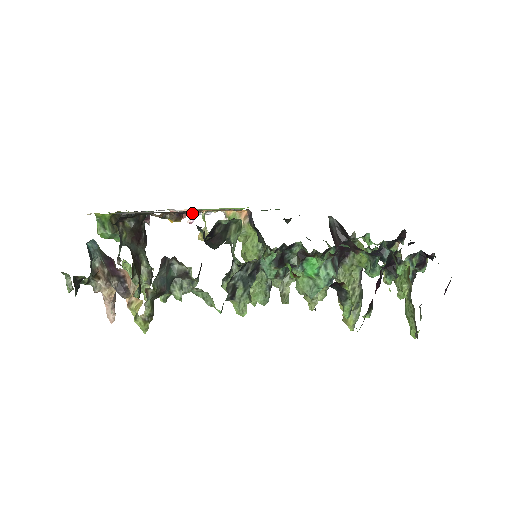
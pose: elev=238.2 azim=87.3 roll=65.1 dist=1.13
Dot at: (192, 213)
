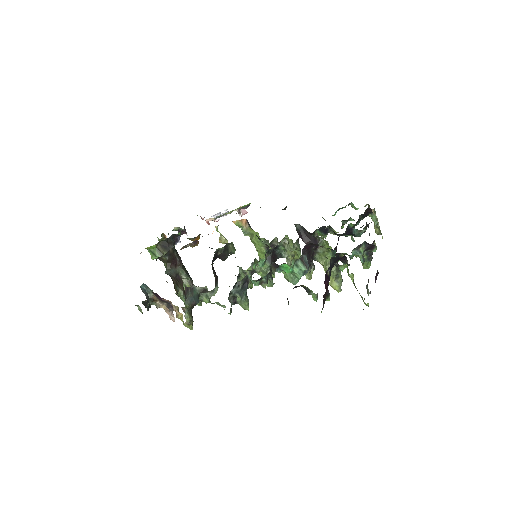
Dot at: occluded
